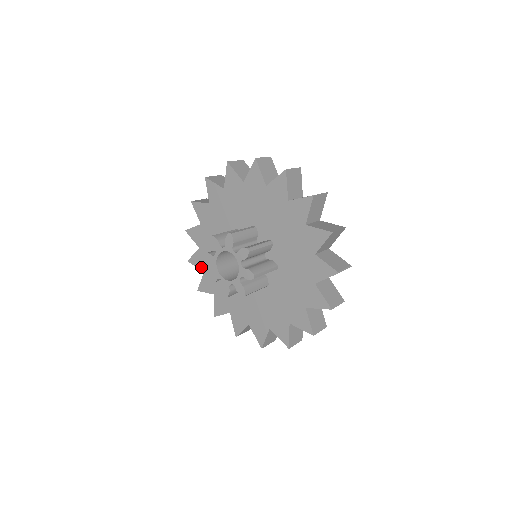
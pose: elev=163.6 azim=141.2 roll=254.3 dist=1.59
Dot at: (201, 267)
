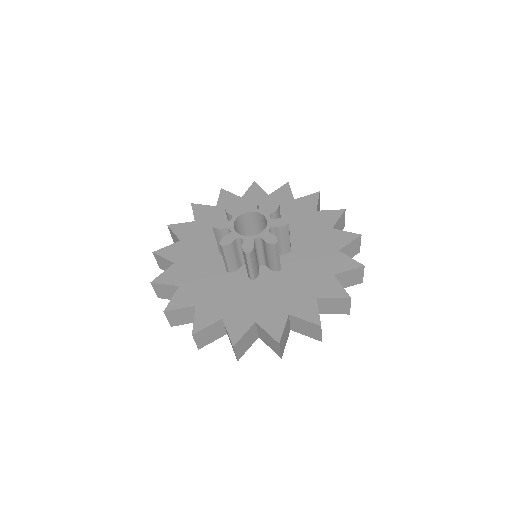
Dot at: (175, 282)
